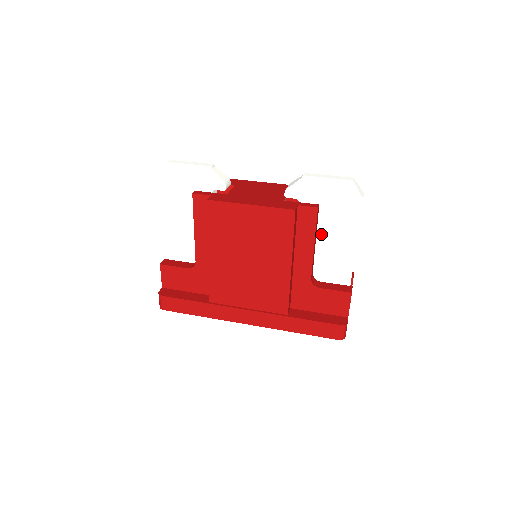
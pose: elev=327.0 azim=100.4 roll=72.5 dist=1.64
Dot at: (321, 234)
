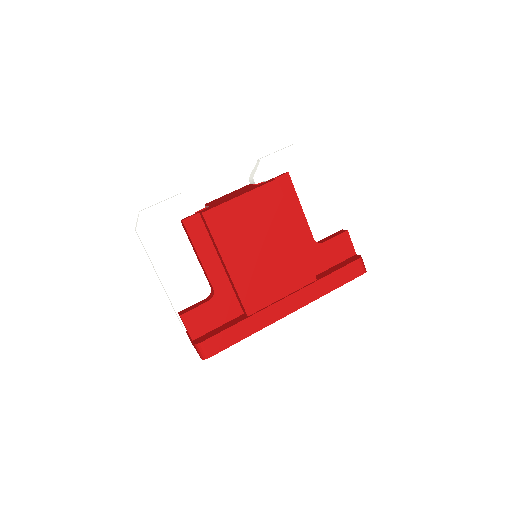
Dot at: occluded
